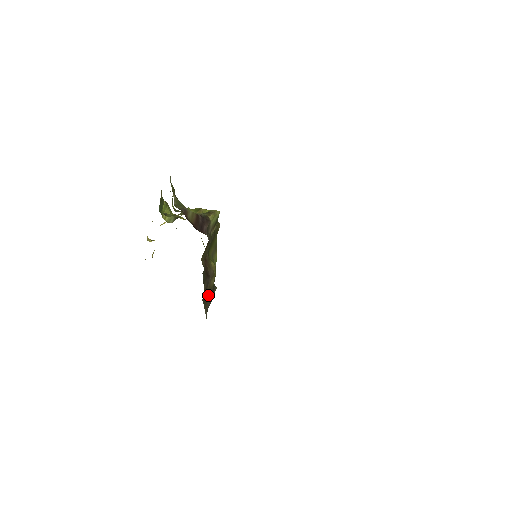
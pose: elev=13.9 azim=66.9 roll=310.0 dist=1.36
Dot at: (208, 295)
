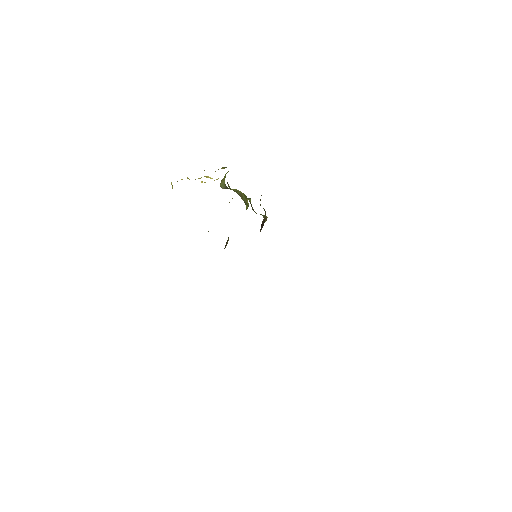
Dot at: occluded
